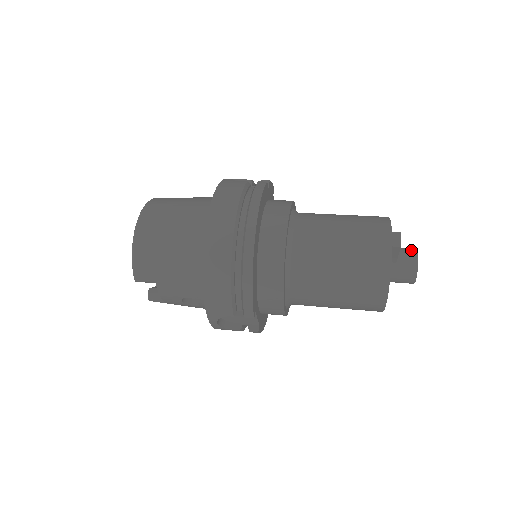
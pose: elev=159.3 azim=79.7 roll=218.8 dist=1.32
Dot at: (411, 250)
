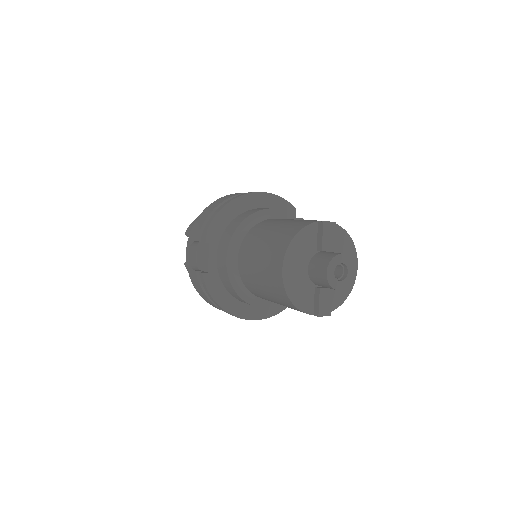
Dot at: occluded
